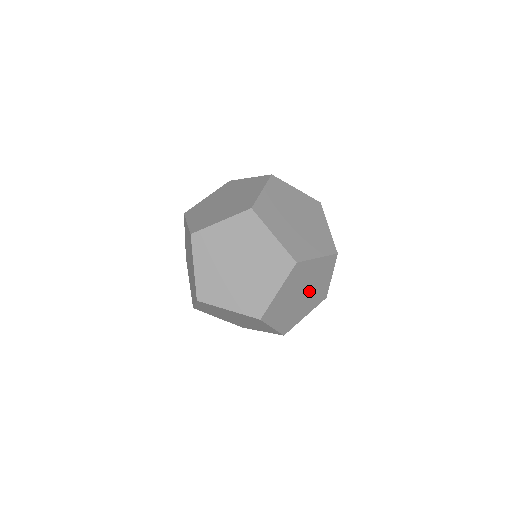
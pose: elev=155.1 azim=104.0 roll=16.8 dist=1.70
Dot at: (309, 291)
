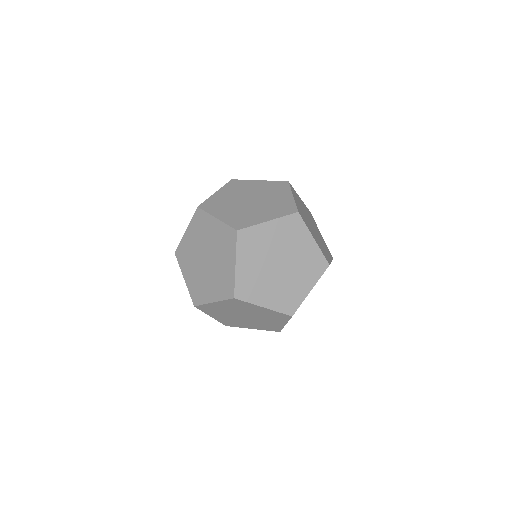
Dot at: (255, 319)
